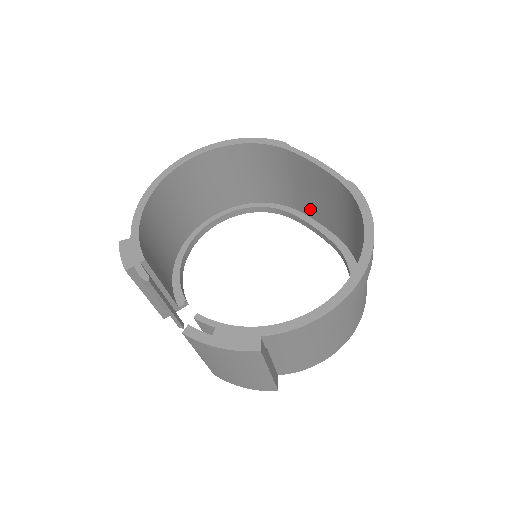
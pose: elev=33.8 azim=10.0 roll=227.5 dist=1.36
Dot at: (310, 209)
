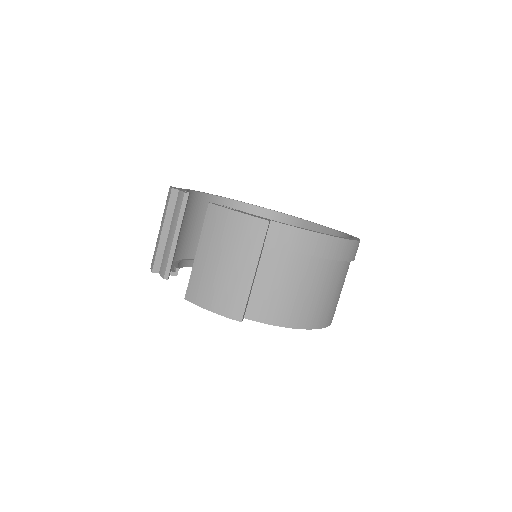
Dot at: occluded
